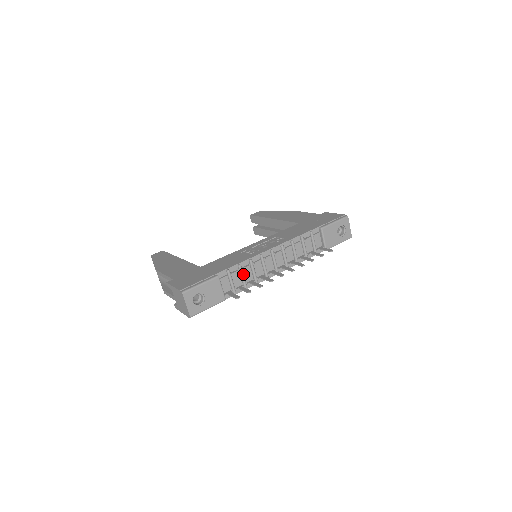
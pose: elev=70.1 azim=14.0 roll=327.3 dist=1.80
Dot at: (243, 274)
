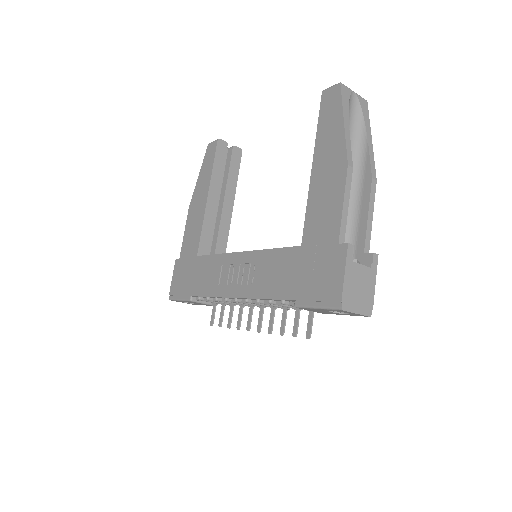
Dot at: occluded
